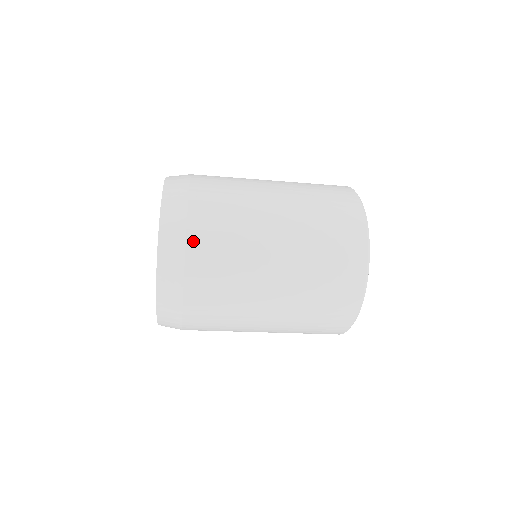
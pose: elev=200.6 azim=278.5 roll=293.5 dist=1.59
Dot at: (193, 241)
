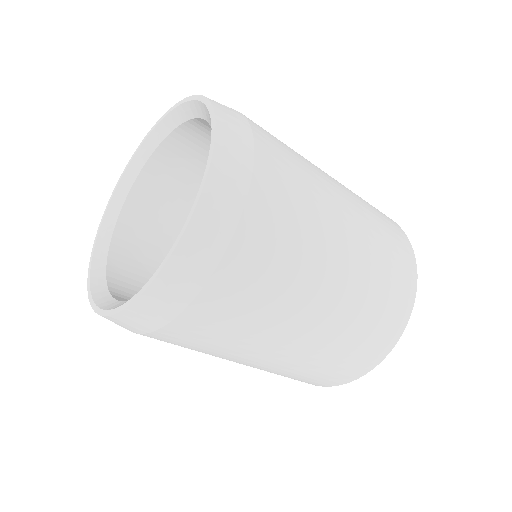
Dot at: (216, 286)
